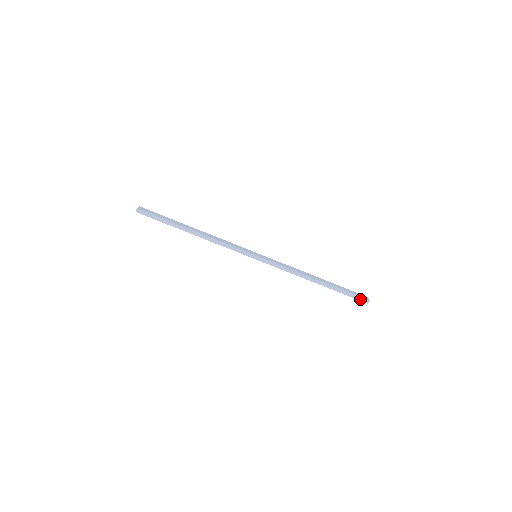
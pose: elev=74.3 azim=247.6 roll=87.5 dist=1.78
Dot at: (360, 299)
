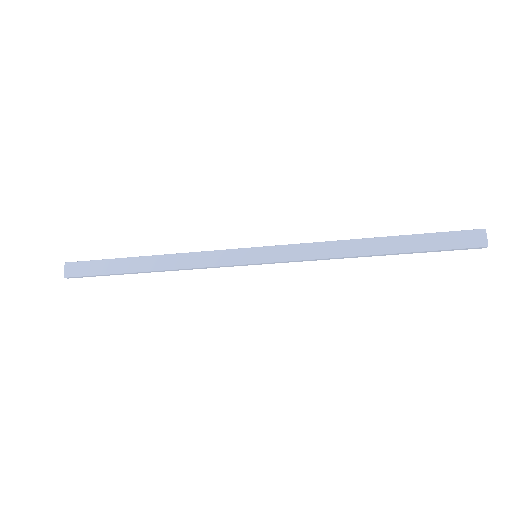
Dot at: (467, 249)
